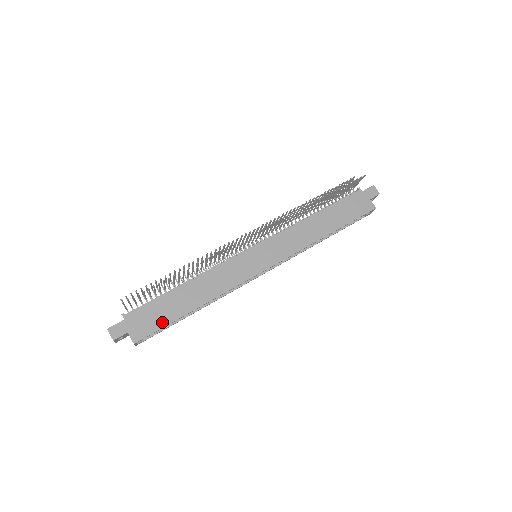
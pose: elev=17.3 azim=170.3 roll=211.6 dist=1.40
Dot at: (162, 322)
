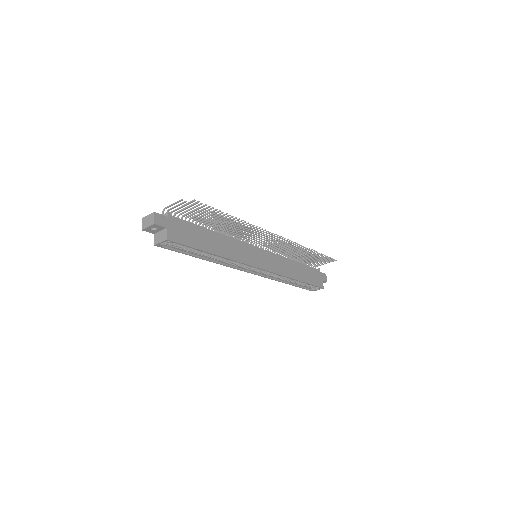
Dot at: (191, 242)
